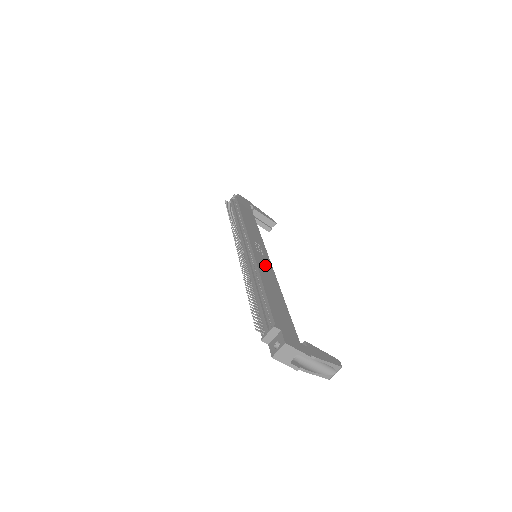
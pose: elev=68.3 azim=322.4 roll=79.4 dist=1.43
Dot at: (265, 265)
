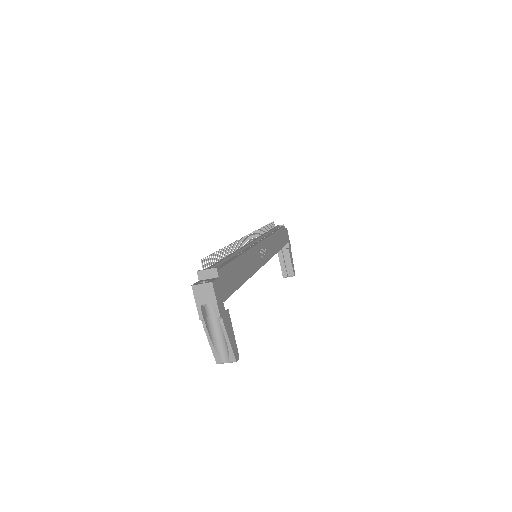
Dot at: (256, 259)
